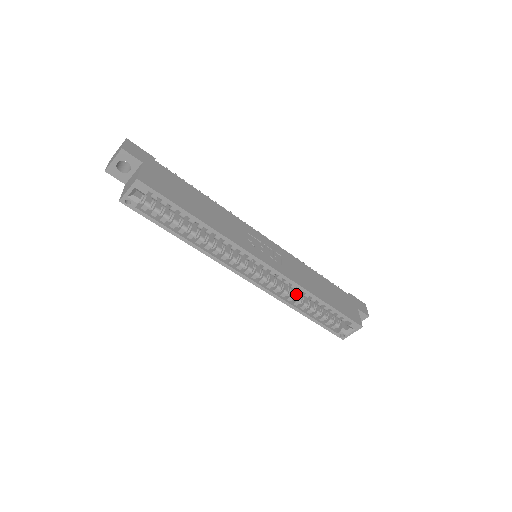
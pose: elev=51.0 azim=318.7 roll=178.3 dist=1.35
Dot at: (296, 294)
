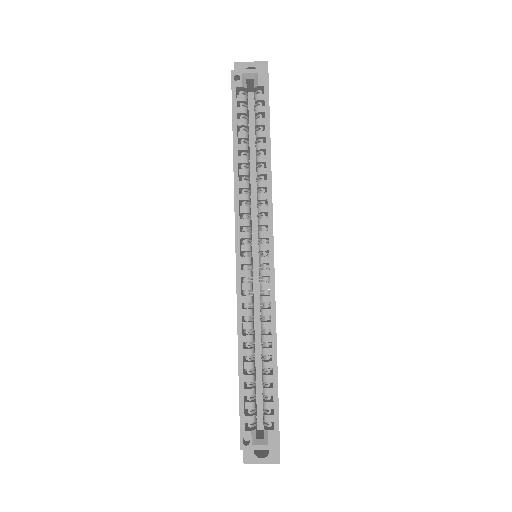
Dot at: (253, 331)
